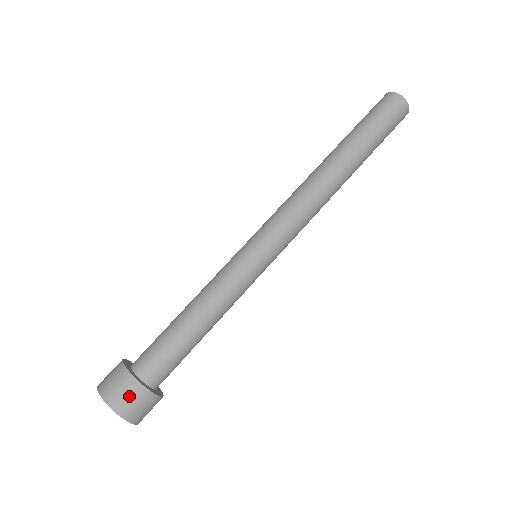
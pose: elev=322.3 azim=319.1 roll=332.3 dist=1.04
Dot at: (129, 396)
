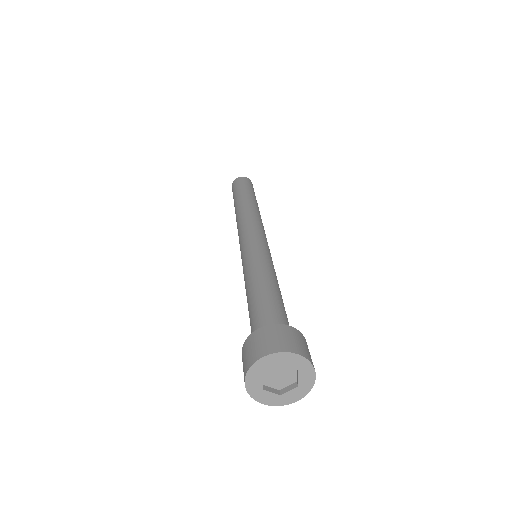
Dot at: (300, 341)
